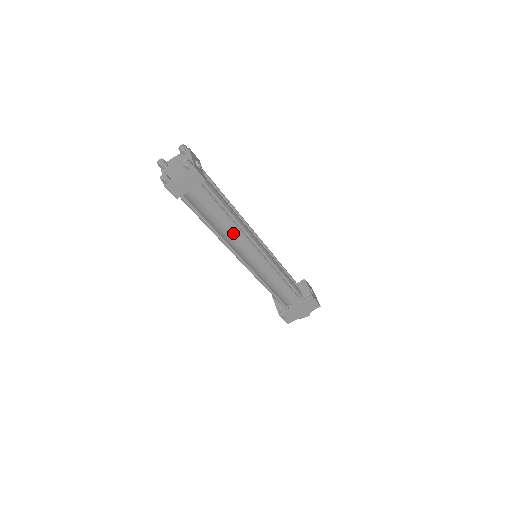
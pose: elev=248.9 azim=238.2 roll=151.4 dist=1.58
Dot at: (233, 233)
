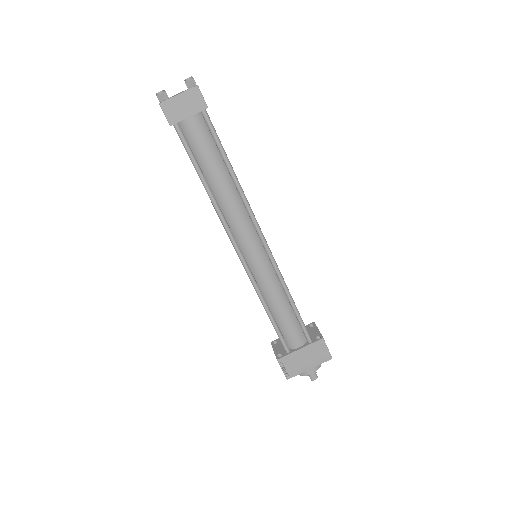
Dot at: (231, 200)
